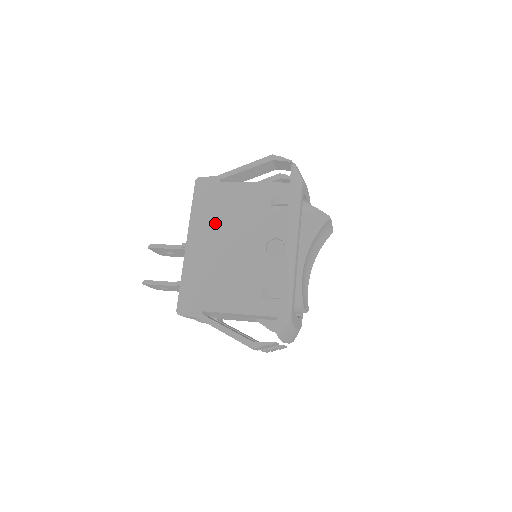
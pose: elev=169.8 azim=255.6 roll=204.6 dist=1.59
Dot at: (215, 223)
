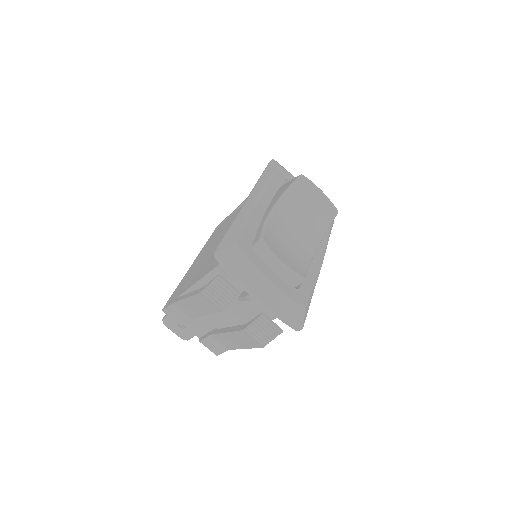
Dot at: (216, 238)
